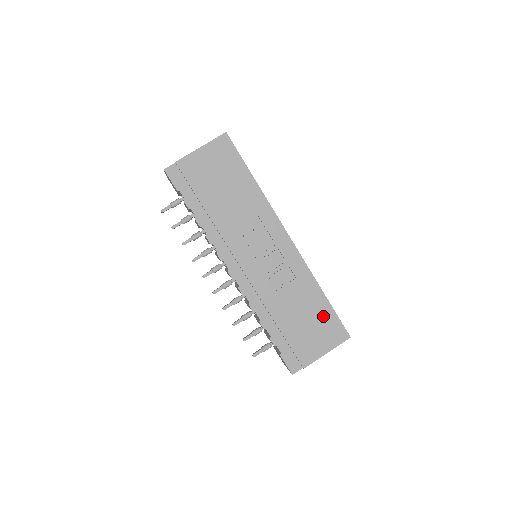
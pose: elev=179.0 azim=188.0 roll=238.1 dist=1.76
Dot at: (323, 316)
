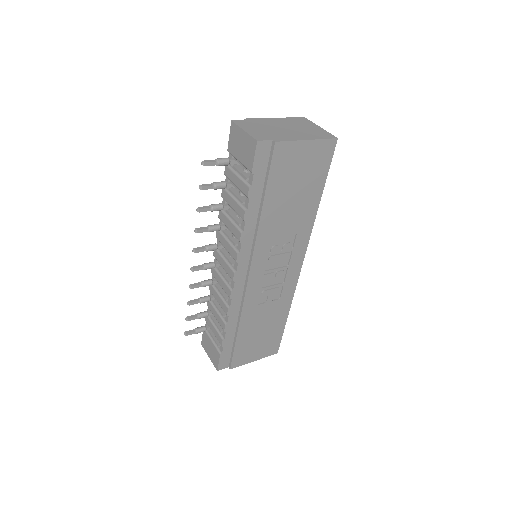
Dot at: (273, 334)
